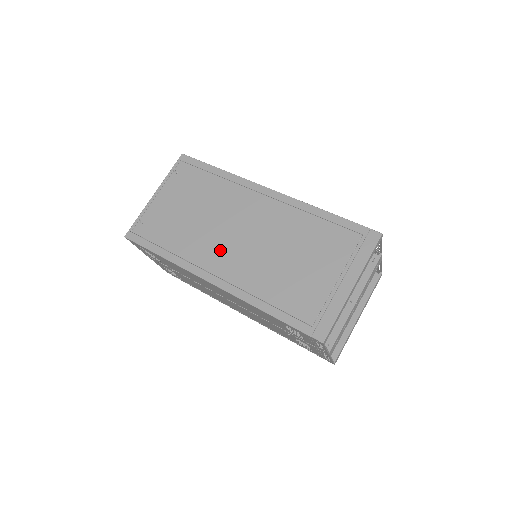
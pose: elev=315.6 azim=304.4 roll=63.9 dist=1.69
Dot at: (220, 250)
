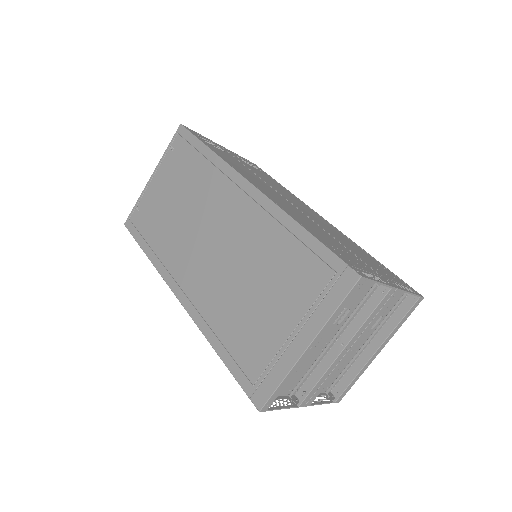
Dot at: (191, 259)
